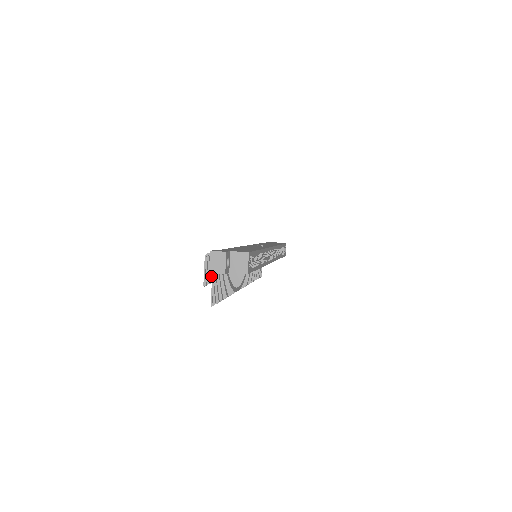
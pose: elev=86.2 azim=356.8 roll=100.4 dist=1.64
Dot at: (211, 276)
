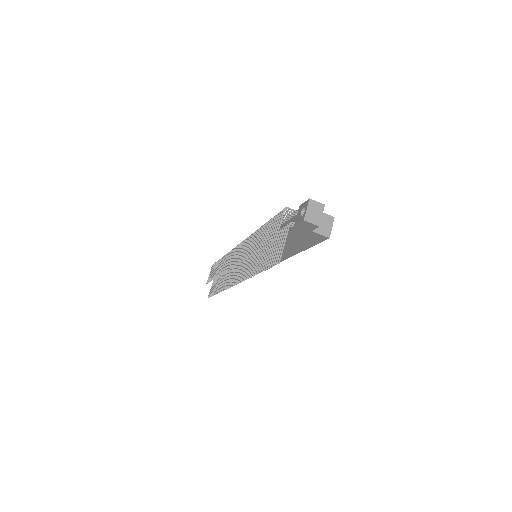
Dot at: (270, 237)
